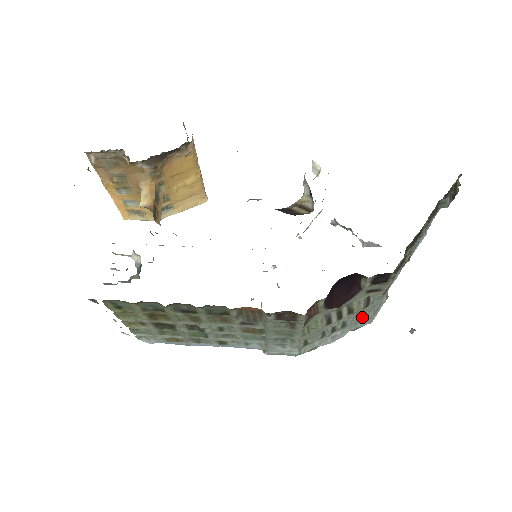
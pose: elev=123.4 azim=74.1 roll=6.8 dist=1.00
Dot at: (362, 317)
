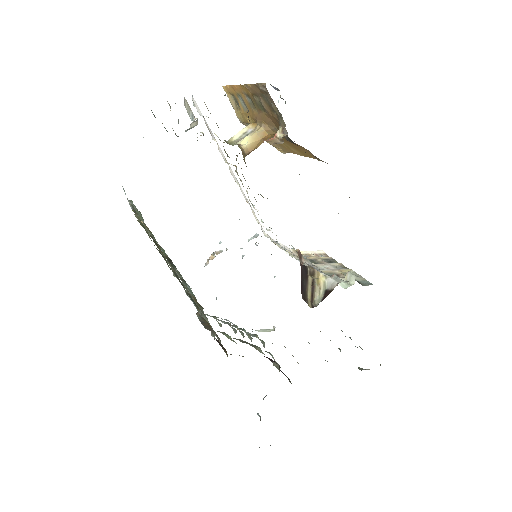
Dot at: (254, 334)
